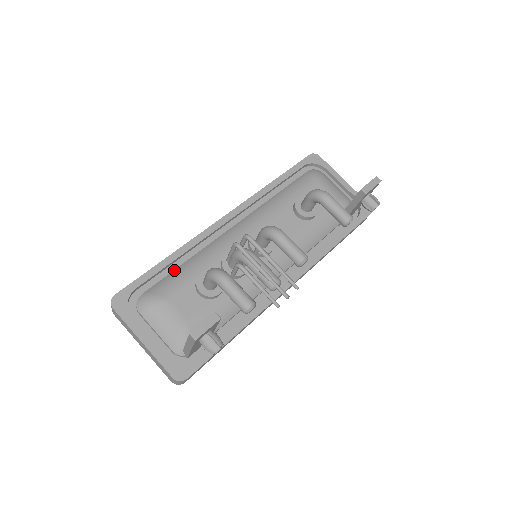
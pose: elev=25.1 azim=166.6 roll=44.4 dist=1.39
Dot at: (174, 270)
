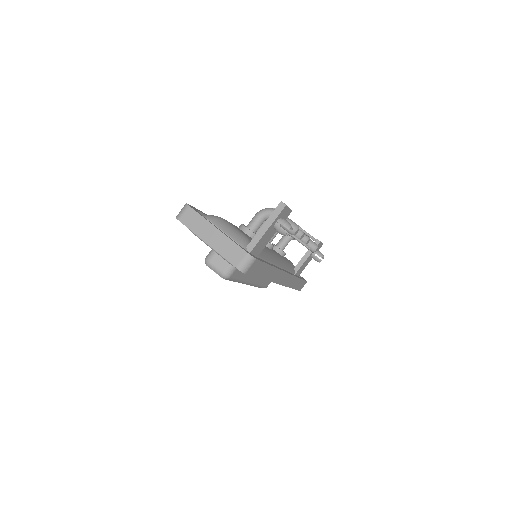
Dot at: occluded
